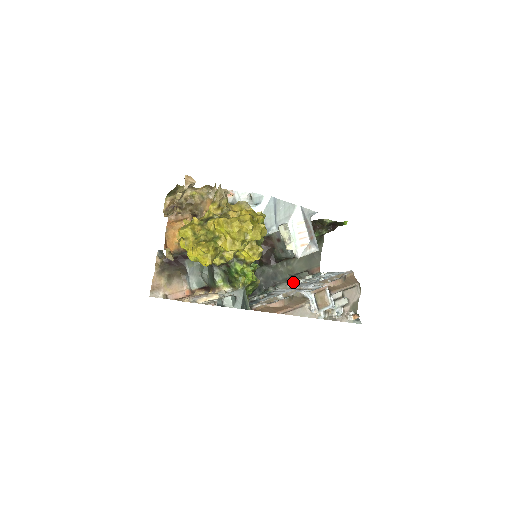
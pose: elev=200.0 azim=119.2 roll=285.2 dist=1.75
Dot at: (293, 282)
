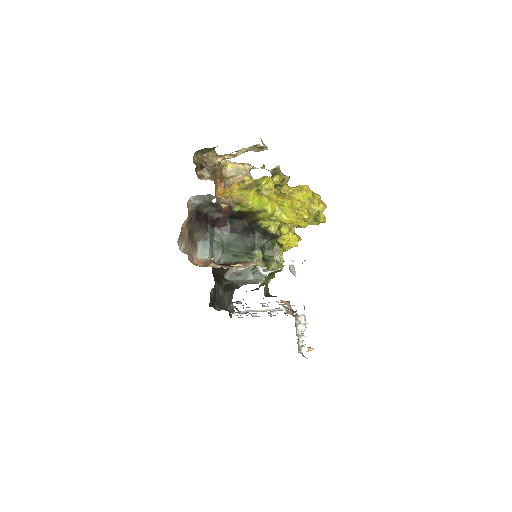
Dot at: (238, 310)
